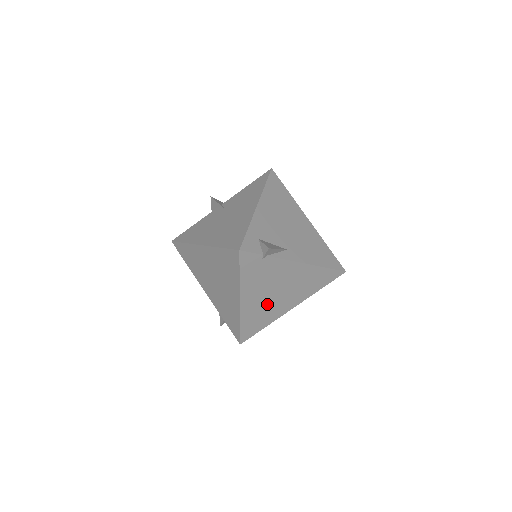
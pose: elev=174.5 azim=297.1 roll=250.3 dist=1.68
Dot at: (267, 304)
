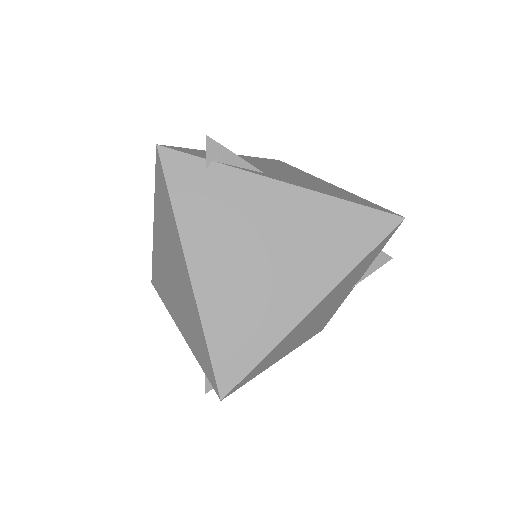
Dot at: (251, 286)
